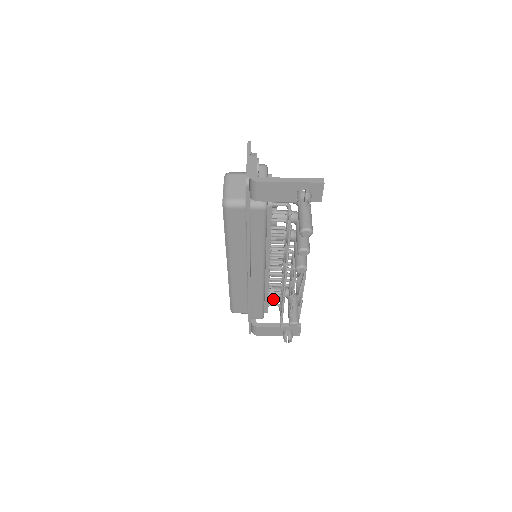
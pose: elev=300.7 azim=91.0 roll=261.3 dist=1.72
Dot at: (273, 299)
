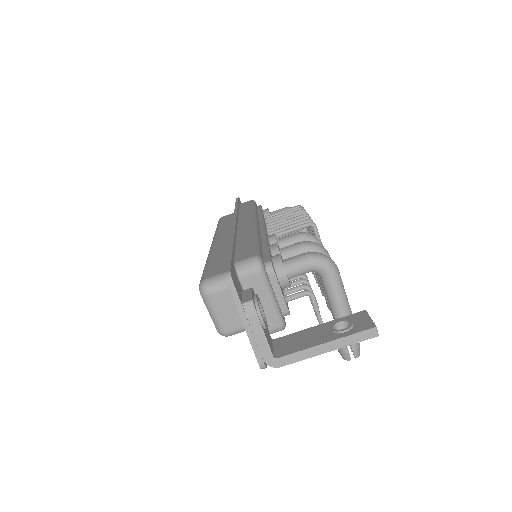
Dot at: occluded
